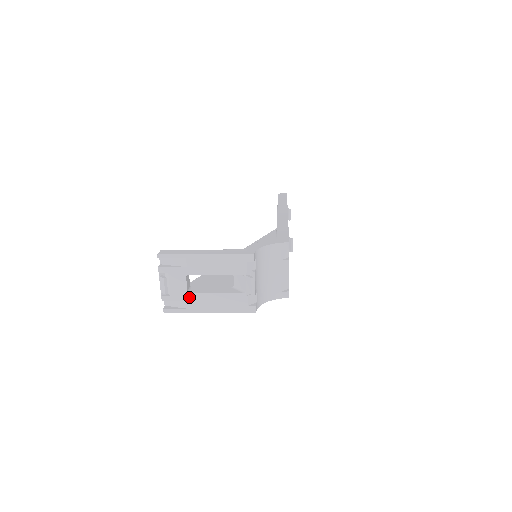
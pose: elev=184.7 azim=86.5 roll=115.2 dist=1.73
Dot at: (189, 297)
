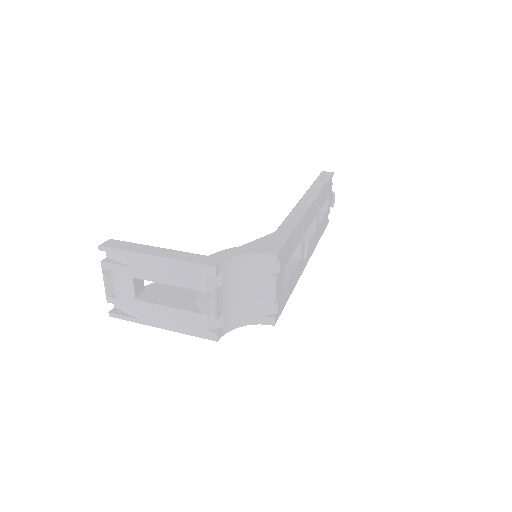
Dot at: (137, 305)
